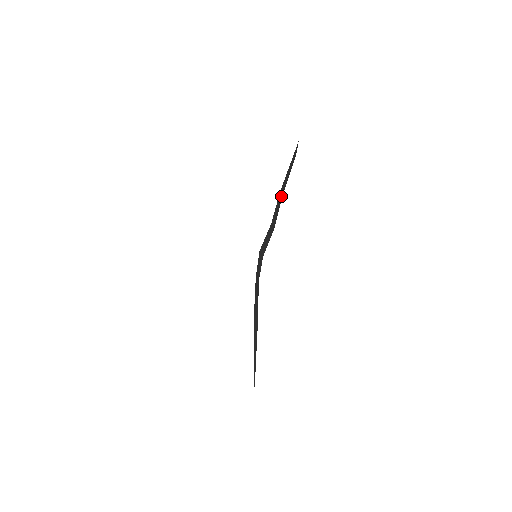
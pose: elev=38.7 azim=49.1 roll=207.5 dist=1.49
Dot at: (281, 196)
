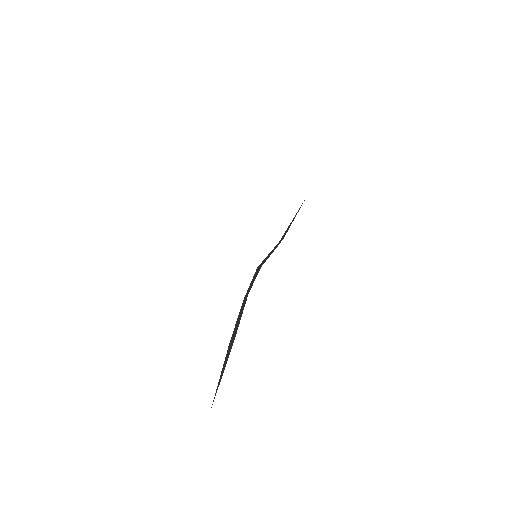
Dot at: occluded
